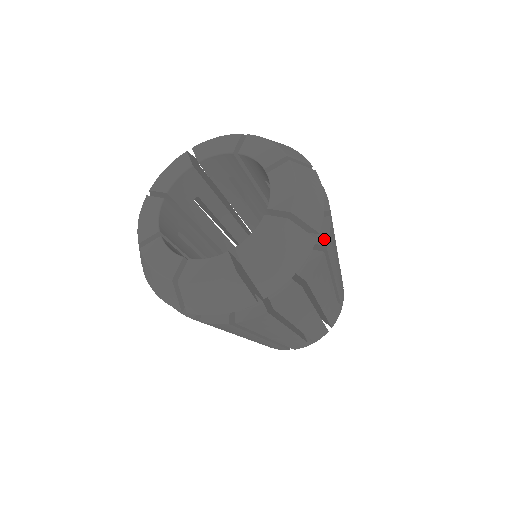
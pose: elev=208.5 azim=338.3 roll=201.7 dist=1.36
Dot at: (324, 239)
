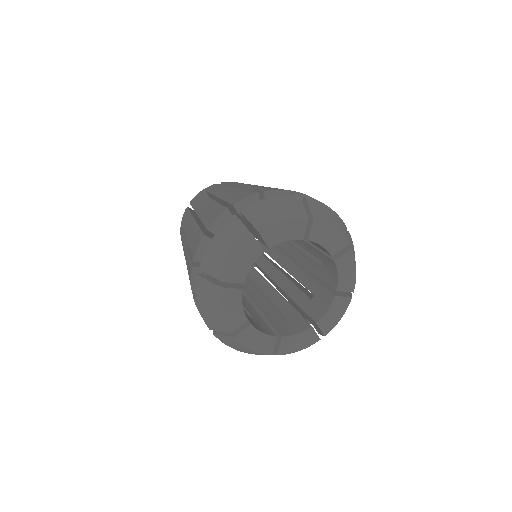
Dot at: occluded
